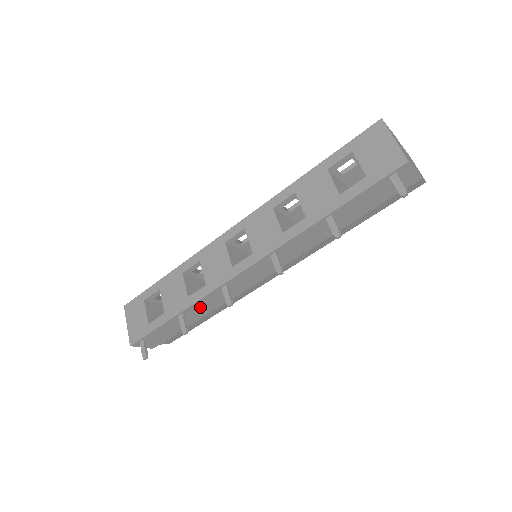
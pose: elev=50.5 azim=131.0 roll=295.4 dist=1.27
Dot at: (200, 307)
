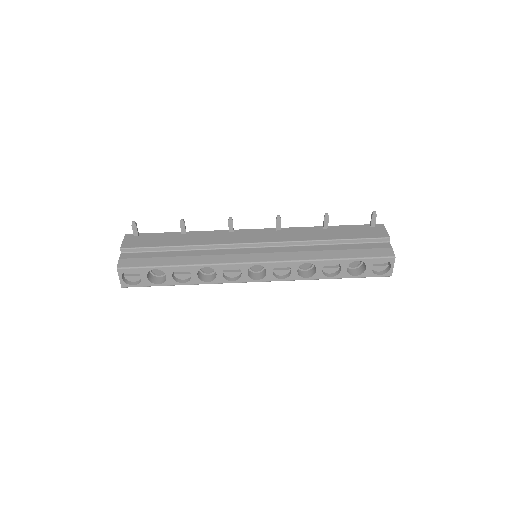
Dot at: (199, 237)
